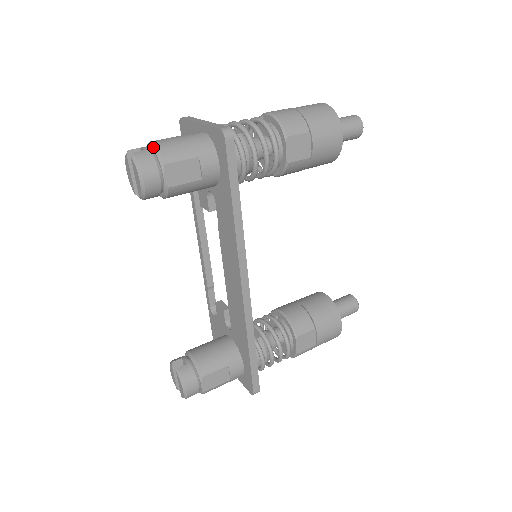
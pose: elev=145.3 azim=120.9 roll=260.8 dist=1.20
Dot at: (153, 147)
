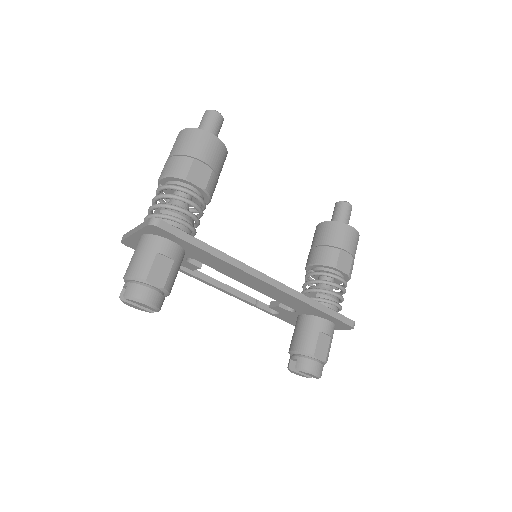
Dot at: (129, 279)
